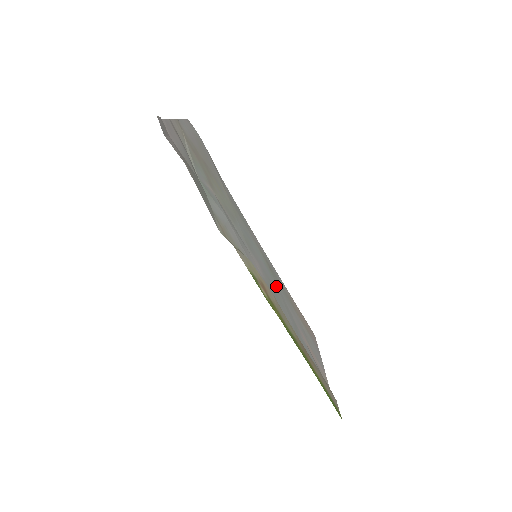
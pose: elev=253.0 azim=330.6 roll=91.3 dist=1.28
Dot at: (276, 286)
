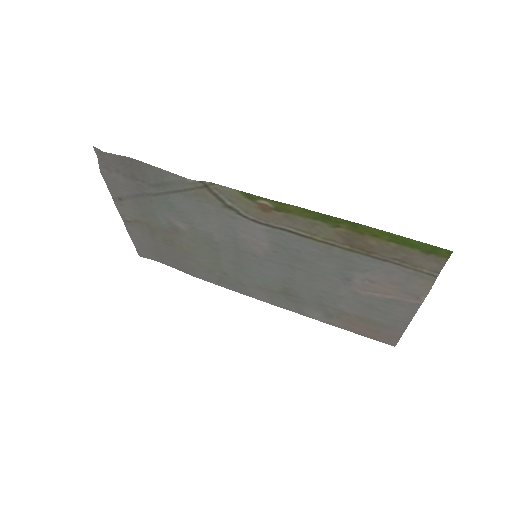
Dot at: (299, 279)
